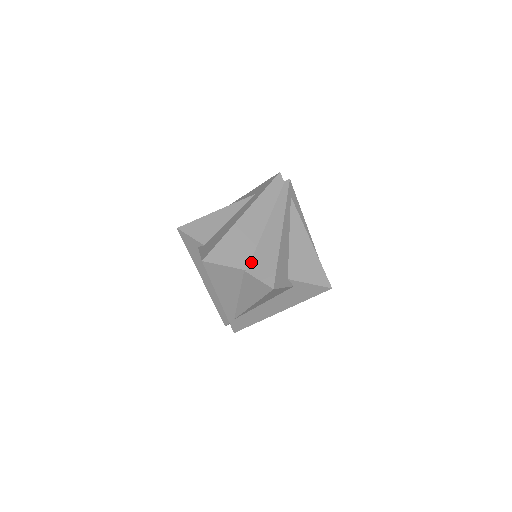
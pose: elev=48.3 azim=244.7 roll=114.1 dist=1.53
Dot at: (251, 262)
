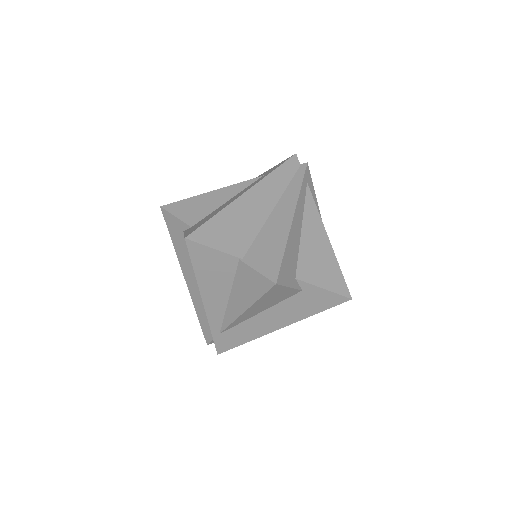
Dot at: (249, 250)
